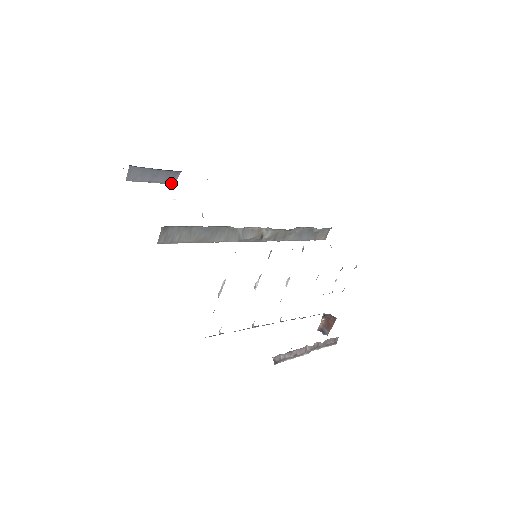
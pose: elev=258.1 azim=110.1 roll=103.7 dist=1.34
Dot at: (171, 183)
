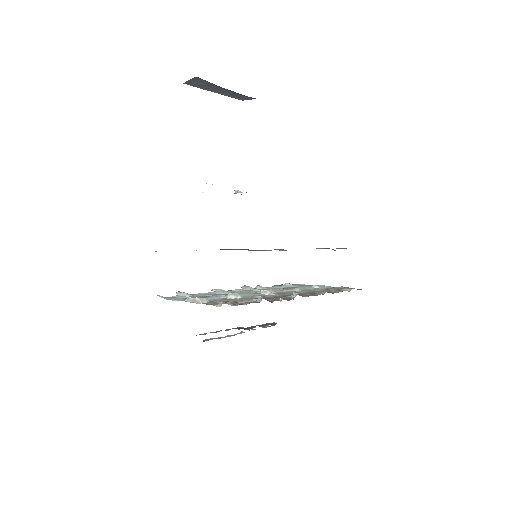
Dot at: (238, 98)
